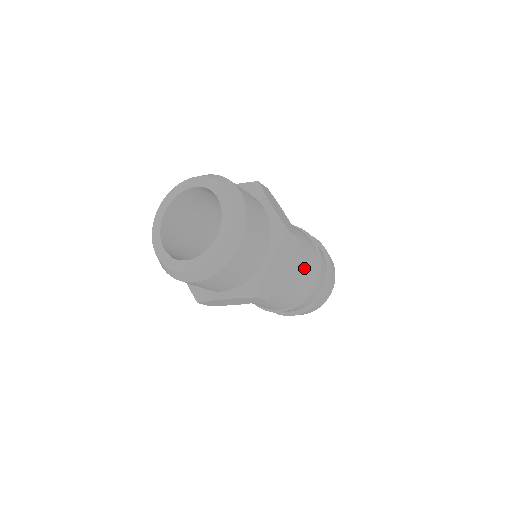
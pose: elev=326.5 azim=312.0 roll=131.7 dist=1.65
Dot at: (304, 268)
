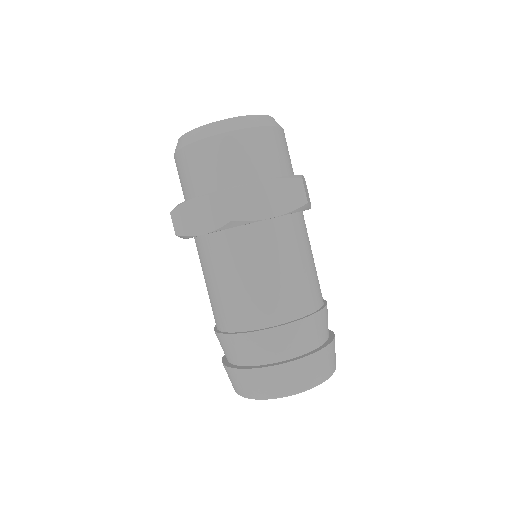
Dot at: (294, 275)
